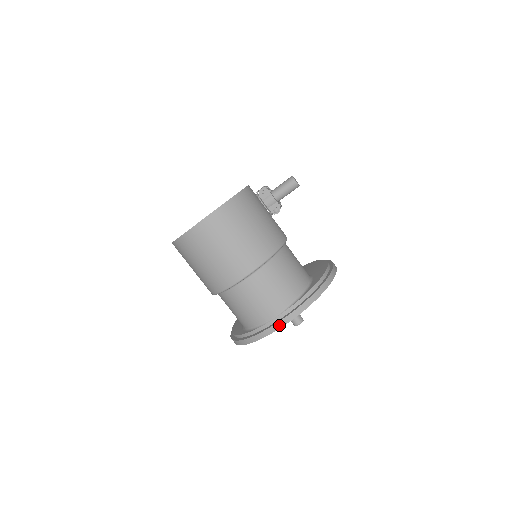
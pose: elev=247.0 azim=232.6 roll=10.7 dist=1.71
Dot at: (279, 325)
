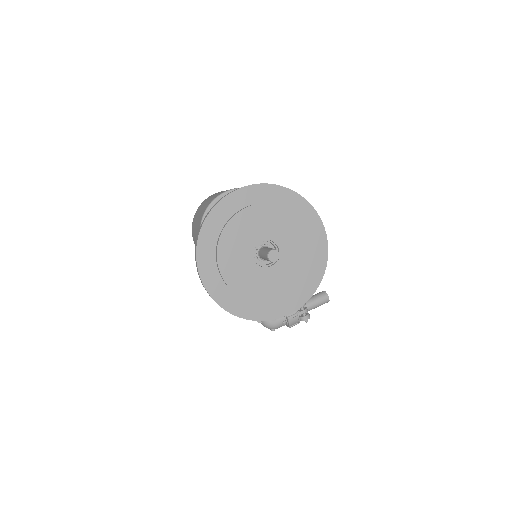
Dot at: (241, 188)
